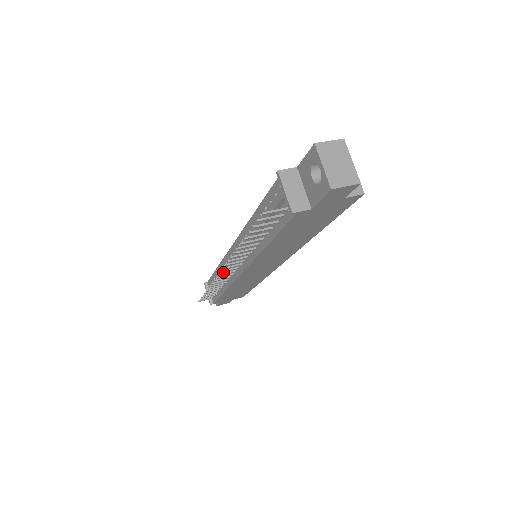
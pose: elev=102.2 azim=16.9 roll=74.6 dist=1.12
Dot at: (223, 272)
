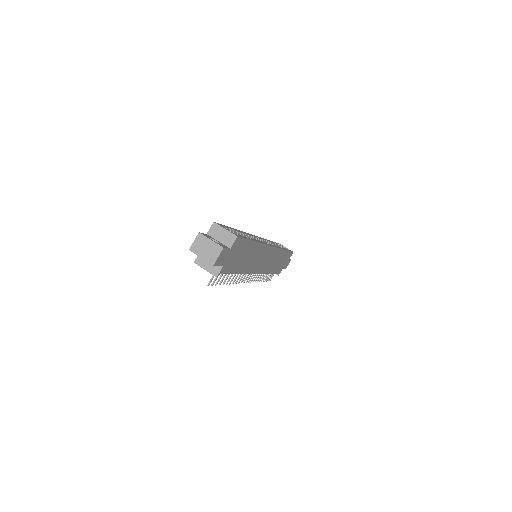
Dot at: occluded
